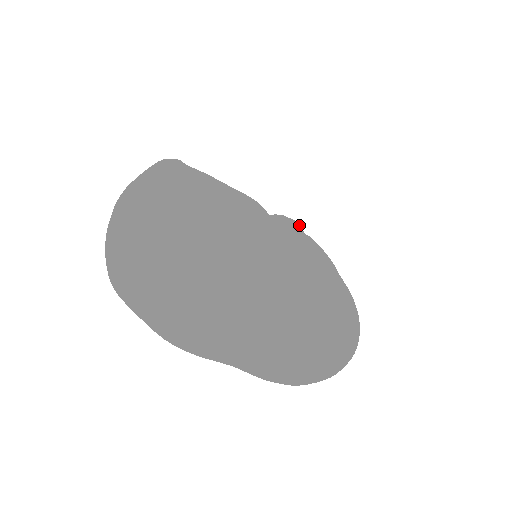
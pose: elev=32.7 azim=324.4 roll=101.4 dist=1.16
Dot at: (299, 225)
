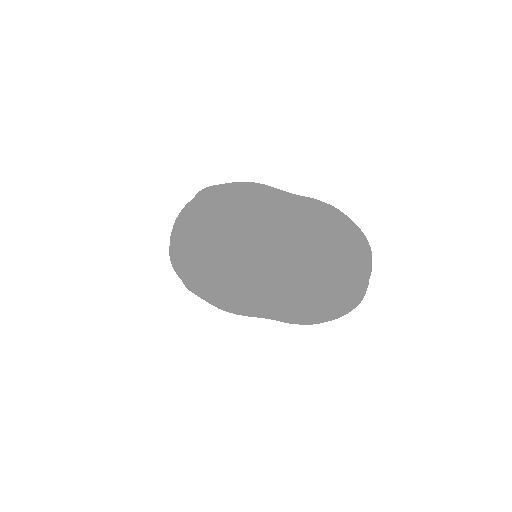
Dot at: (252, 256)
